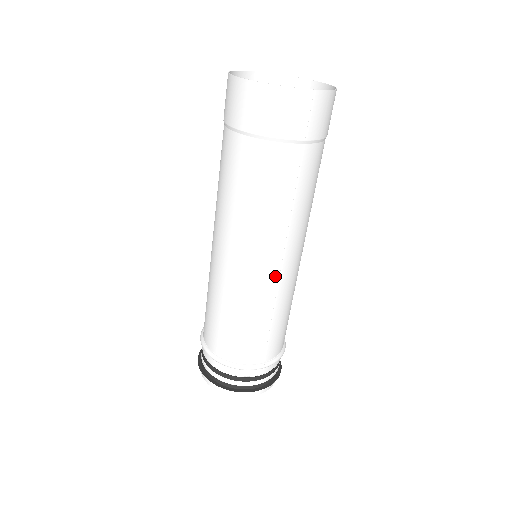
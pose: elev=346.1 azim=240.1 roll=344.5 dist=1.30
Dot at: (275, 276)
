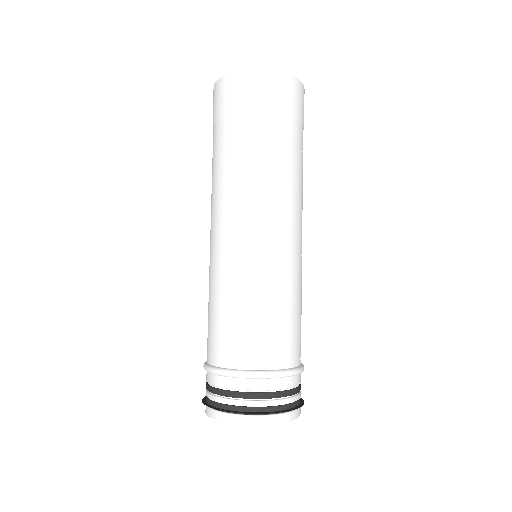
Dot at: (300, 253)
